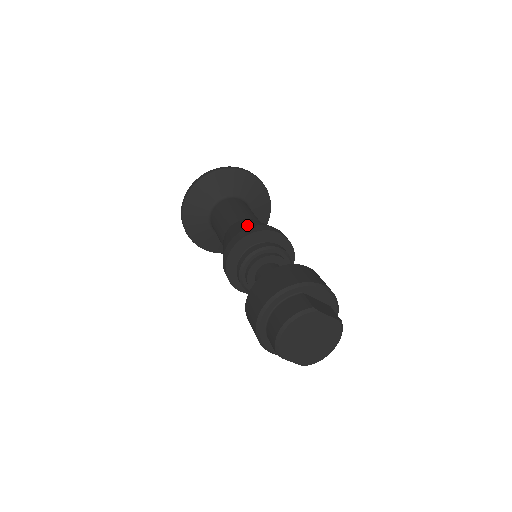
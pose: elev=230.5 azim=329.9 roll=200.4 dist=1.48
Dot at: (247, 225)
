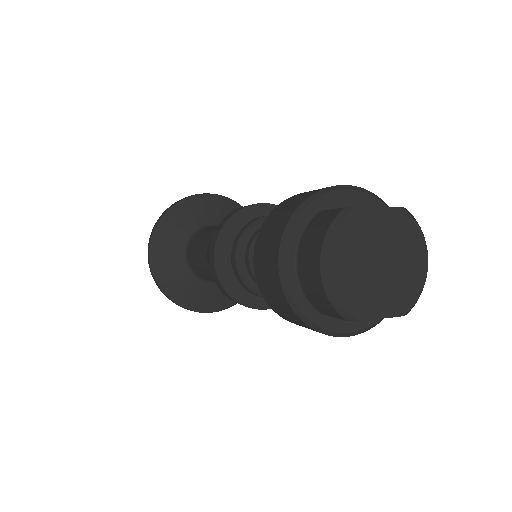
Dot at: occluded
